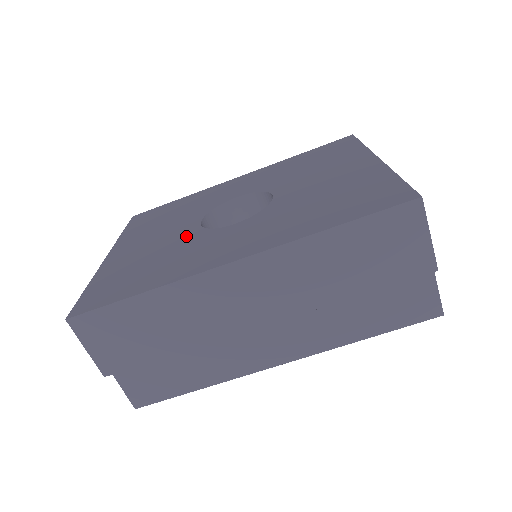
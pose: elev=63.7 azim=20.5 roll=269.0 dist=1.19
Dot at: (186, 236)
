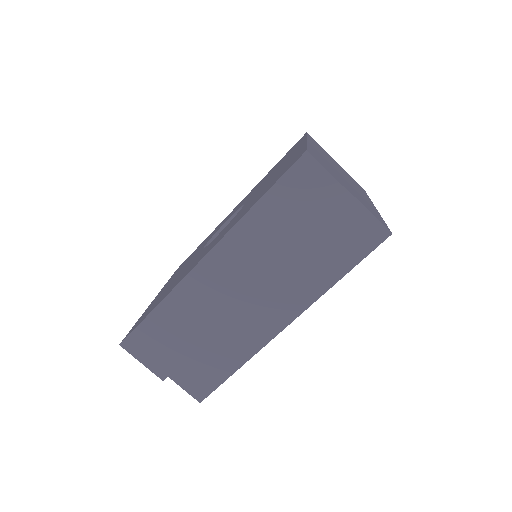
Dot at: (192, 260)
